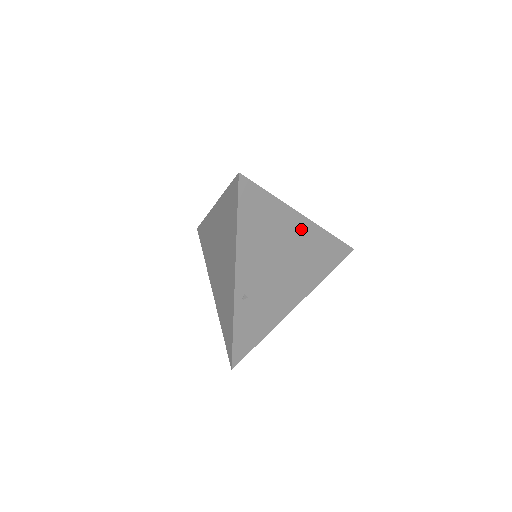
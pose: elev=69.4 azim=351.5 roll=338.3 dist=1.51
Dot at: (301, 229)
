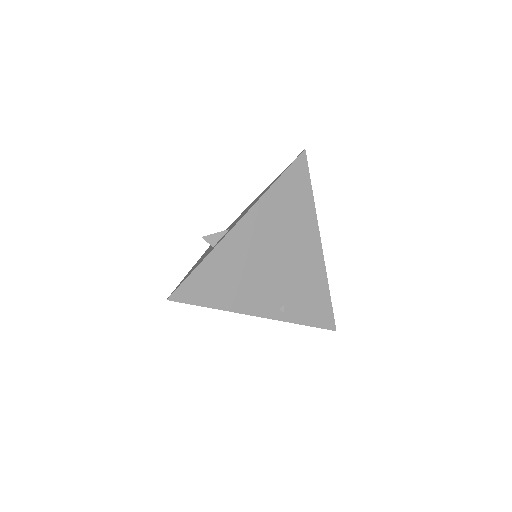
Dot at: (250, 228)
